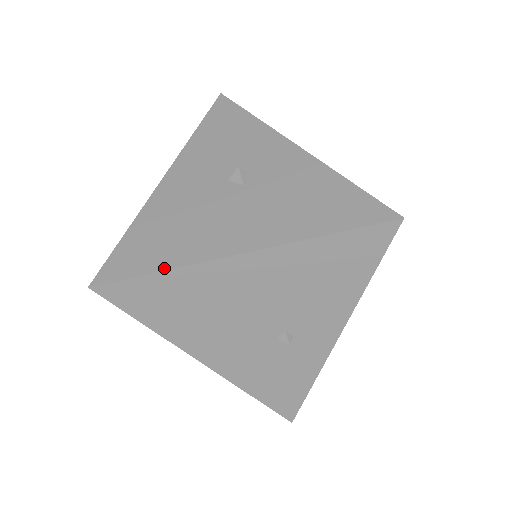
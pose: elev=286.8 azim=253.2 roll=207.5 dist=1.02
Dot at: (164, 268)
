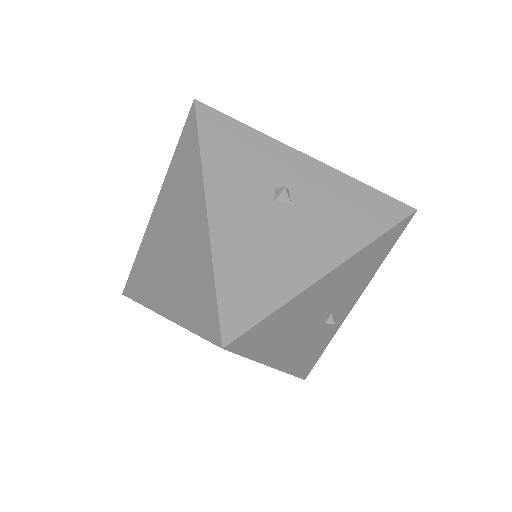
Dot at: (282, 303)
